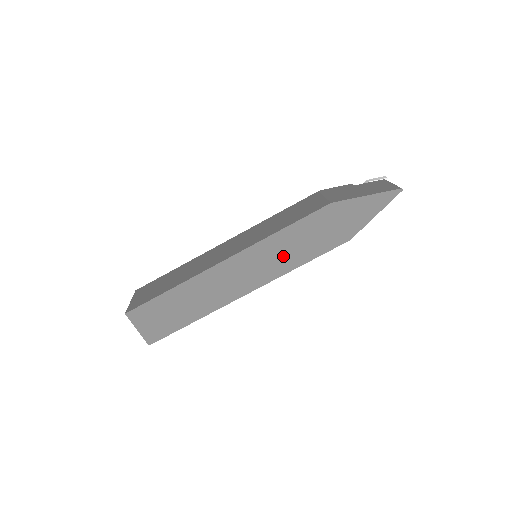
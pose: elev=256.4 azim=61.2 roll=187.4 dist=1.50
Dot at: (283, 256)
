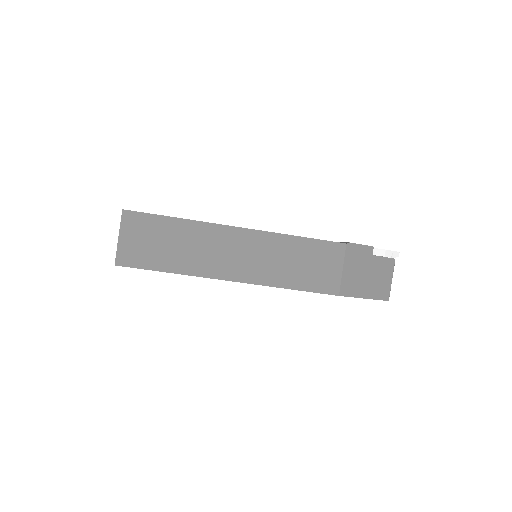
Dot at: occluded
